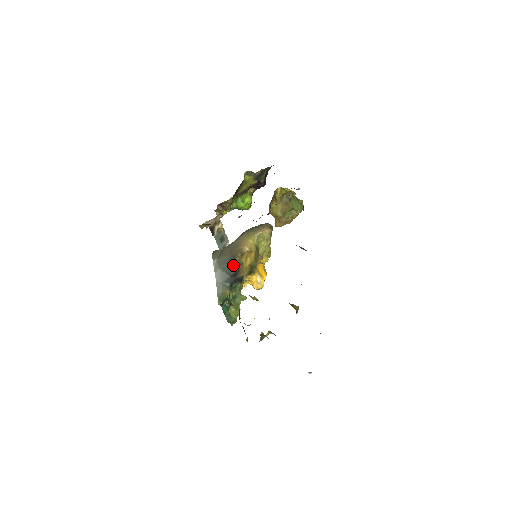
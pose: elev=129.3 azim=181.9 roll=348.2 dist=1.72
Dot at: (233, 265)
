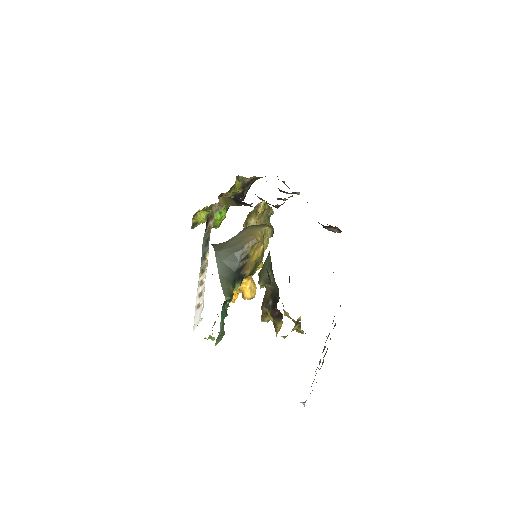
Dot at: (240, 257)
